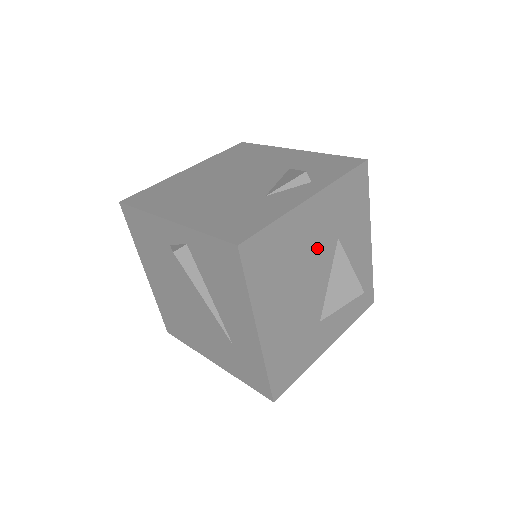
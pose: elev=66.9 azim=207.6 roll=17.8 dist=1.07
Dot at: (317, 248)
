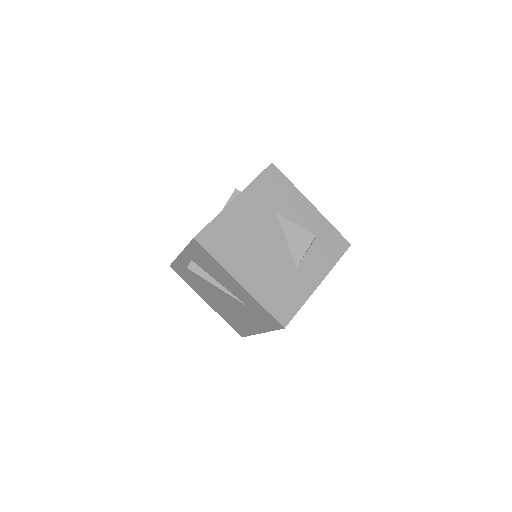
Dot at: (261, 224)
